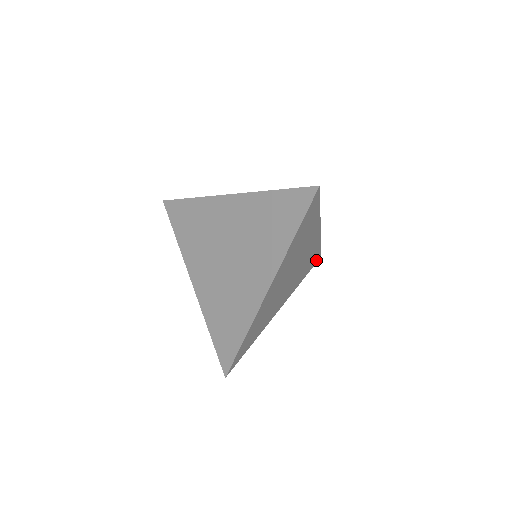
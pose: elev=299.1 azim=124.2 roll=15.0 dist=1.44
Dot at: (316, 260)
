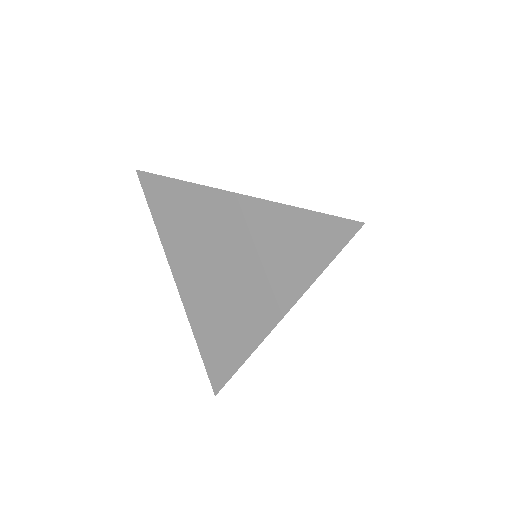
Dot at: occluded
